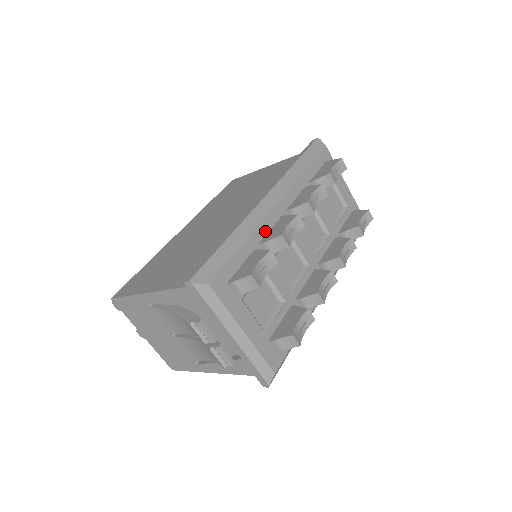
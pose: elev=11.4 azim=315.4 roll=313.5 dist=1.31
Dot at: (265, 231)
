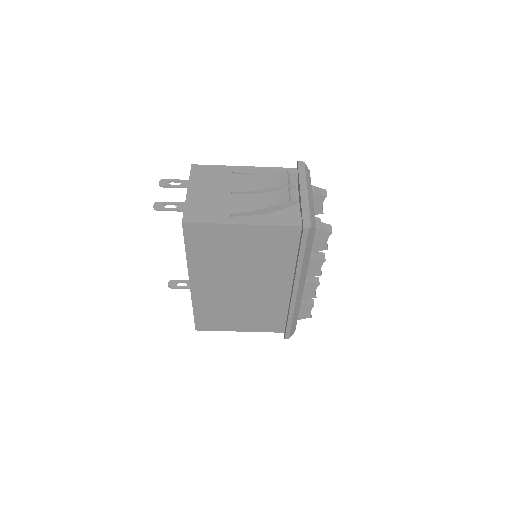
Dot at: occluded
